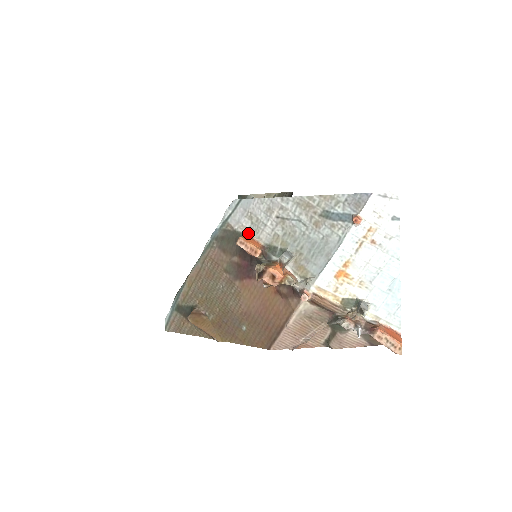
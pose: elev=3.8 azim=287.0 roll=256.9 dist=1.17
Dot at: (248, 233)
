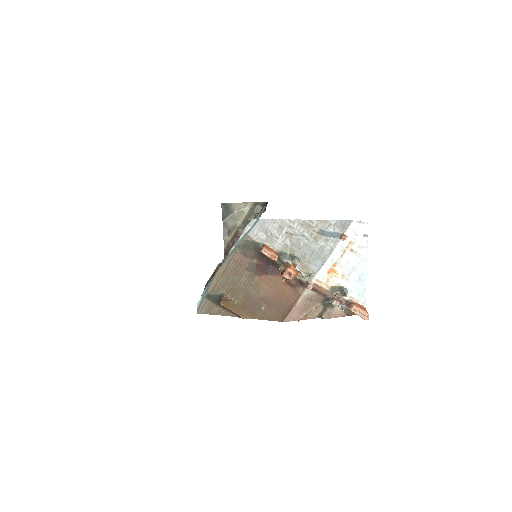
Dot at: (264, 243)
